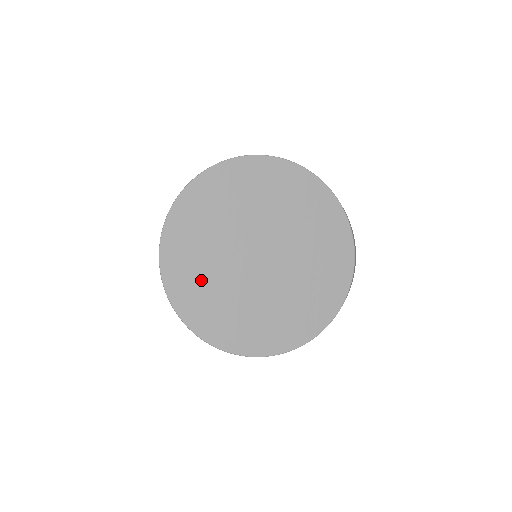
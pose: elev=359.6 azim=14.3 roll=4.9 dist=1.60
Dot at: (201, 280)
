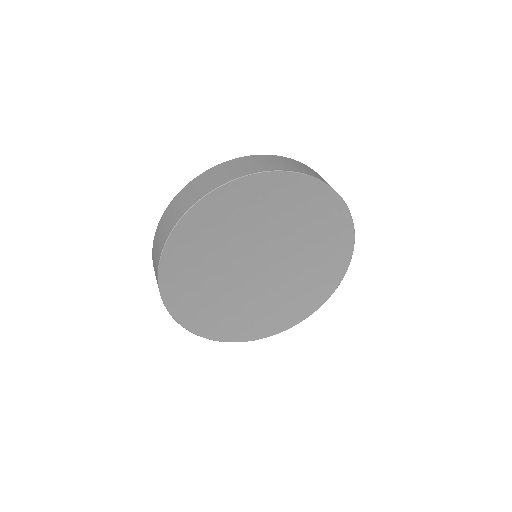
Dot at: (203, 285)
